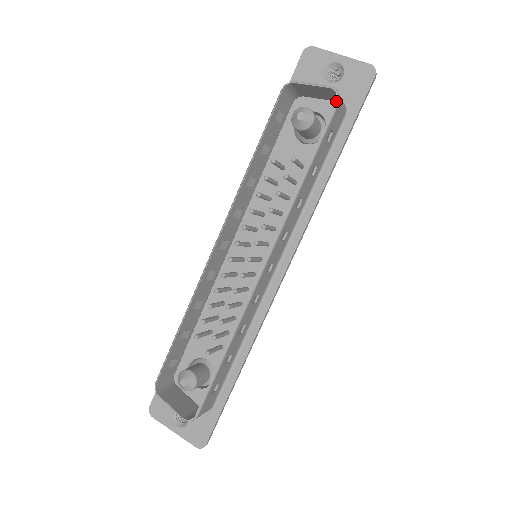
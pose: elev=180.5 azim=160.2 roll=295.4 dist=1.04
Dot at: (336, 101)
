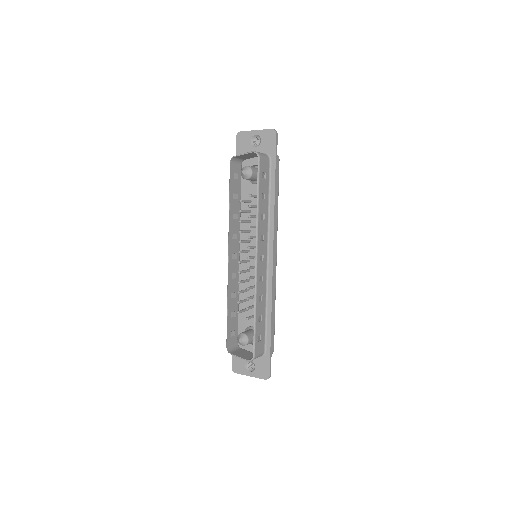
Dot at: (258, 158)
